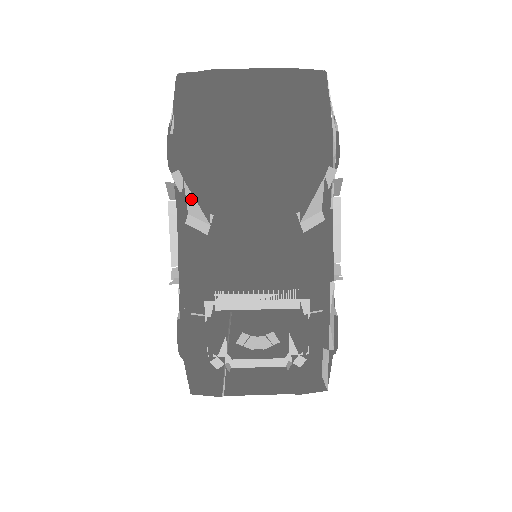
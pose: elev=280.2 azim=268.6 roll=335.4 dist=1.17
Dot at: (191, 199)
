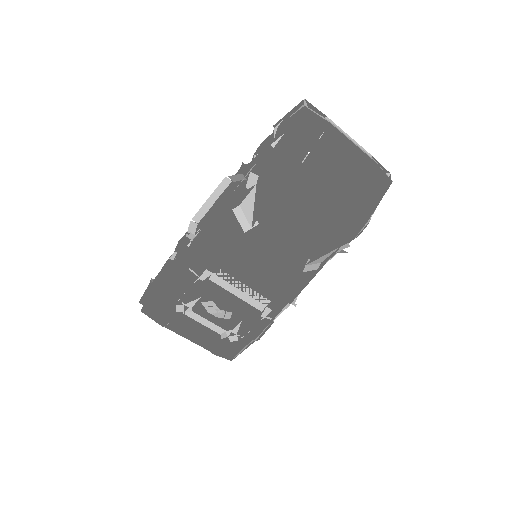
Dot at: (251, 200)
